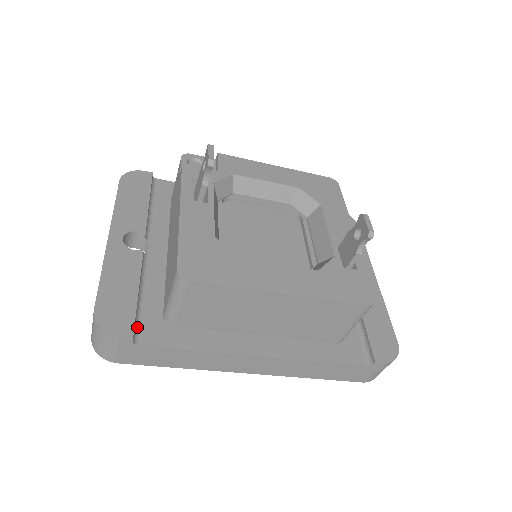
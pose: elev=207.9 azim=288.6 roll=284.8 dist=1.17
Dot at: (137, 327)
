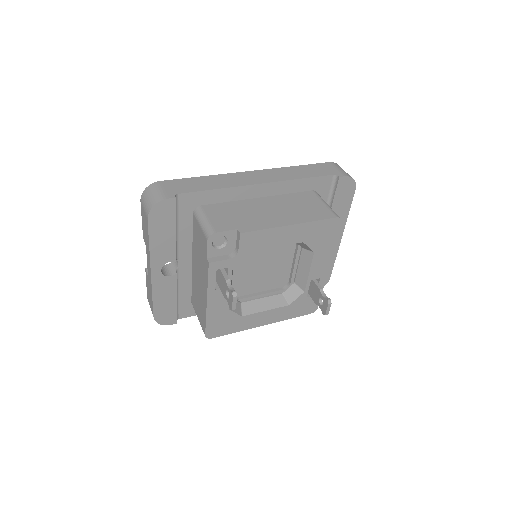
Dot at: (177, 312)
